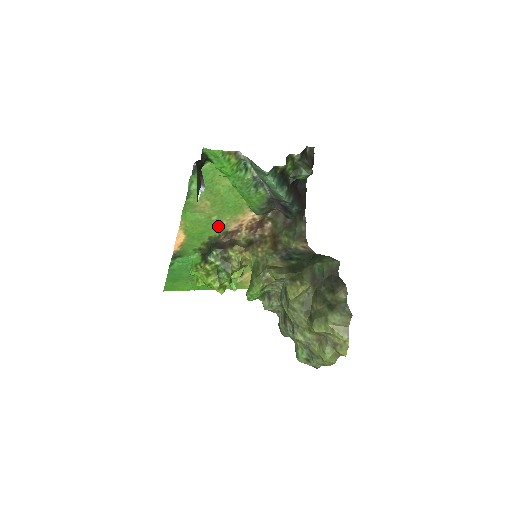
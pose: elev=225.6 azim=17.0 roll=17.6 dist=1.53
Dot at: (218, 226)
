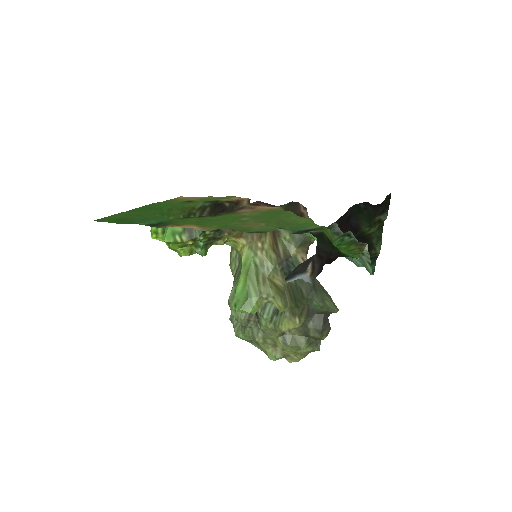
Dot at: (235, 215)
